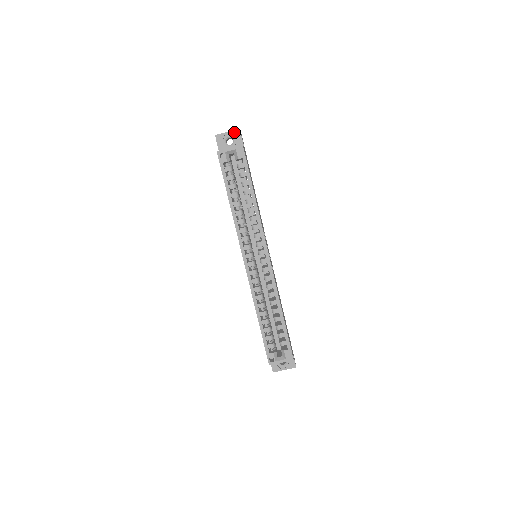
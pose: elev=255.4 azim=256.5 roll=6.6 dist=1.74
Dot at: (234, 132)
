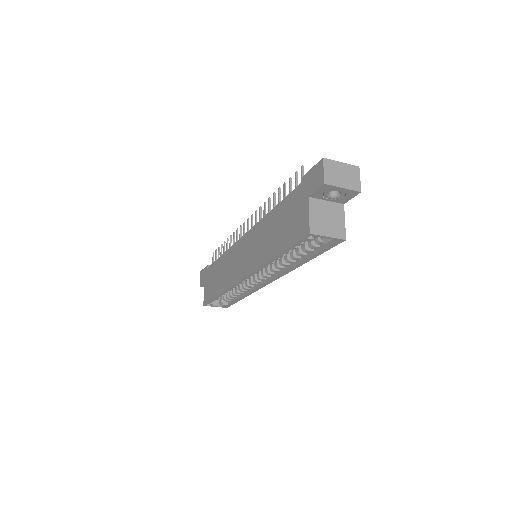
Dot at: (351, 191)
